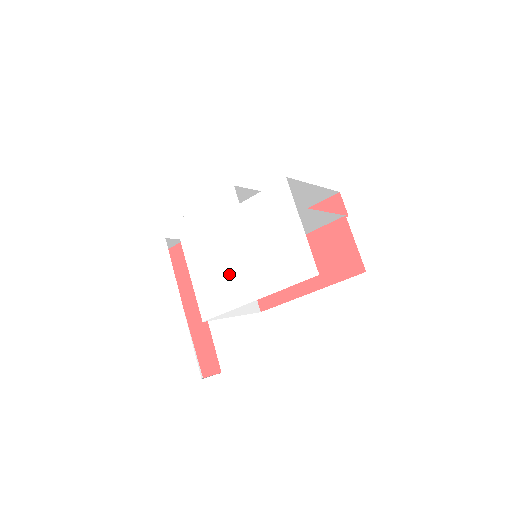
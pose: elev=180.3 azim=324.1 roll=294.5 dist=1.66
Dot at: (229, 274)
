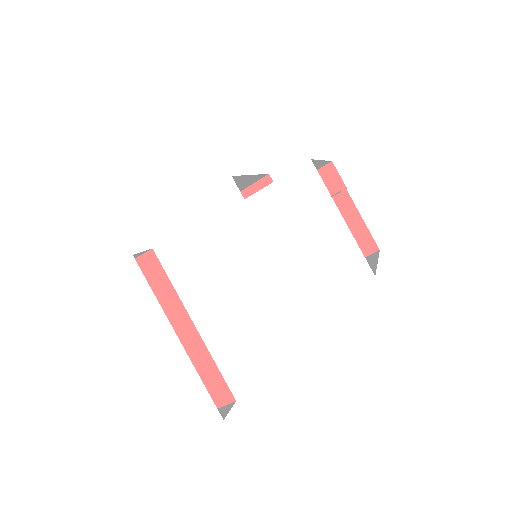
Dot at: (243, 290)
